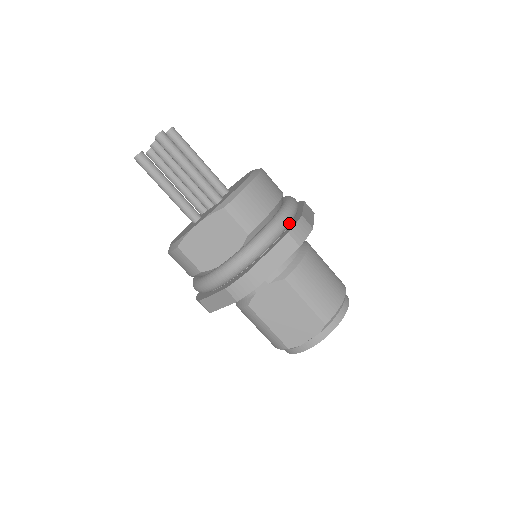
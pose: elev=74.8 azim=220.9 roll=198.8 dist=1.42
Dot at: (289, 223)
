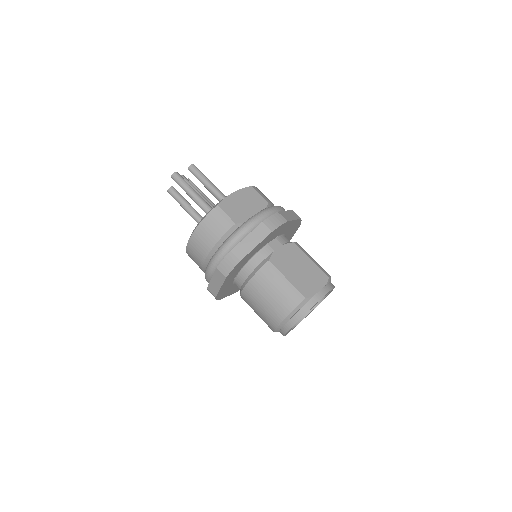
Dot at: occluded
